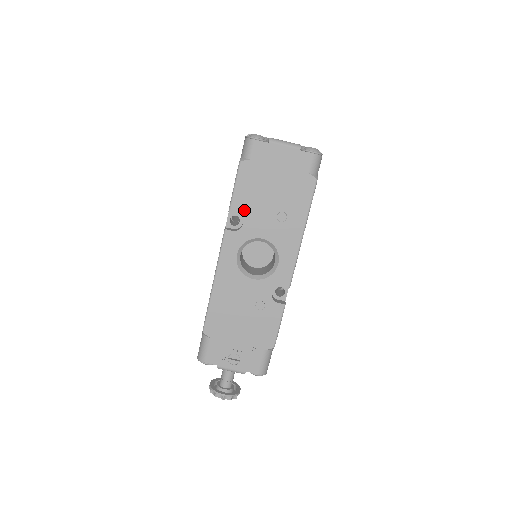
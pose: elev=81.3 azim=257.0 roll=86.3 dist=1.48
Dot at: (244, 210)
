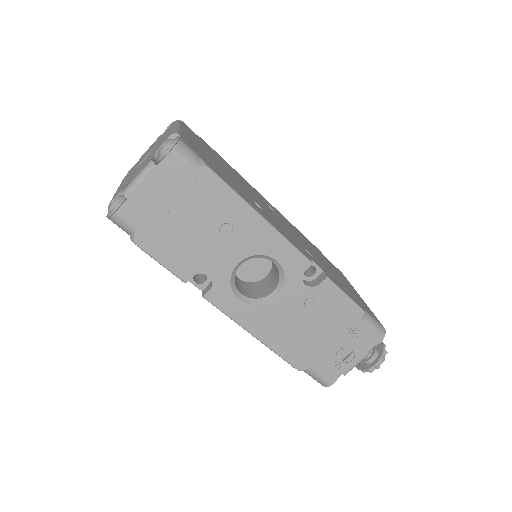
Dot at: (193, 267)
